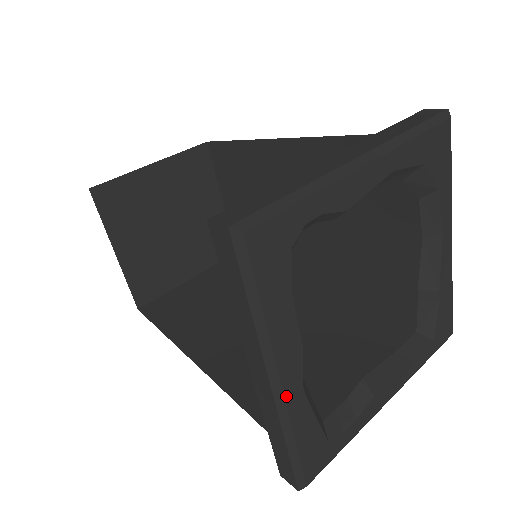
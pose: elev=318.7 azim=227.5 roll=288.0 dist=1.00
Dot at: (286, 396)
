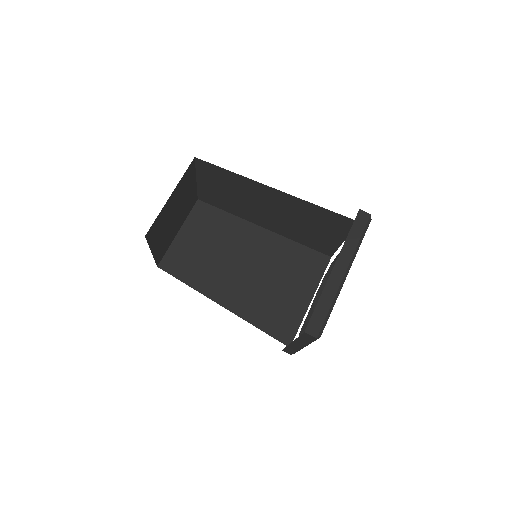
Dot at: occluded
